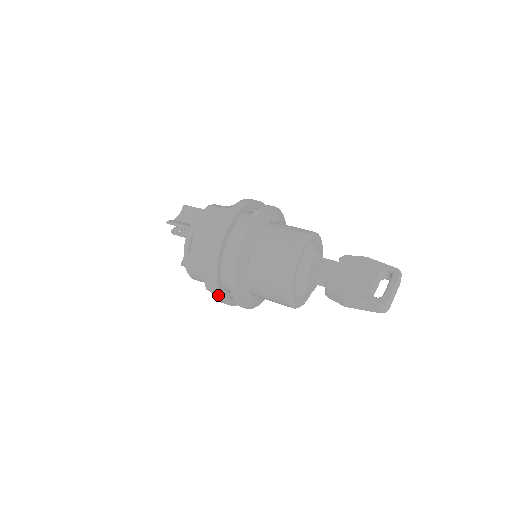
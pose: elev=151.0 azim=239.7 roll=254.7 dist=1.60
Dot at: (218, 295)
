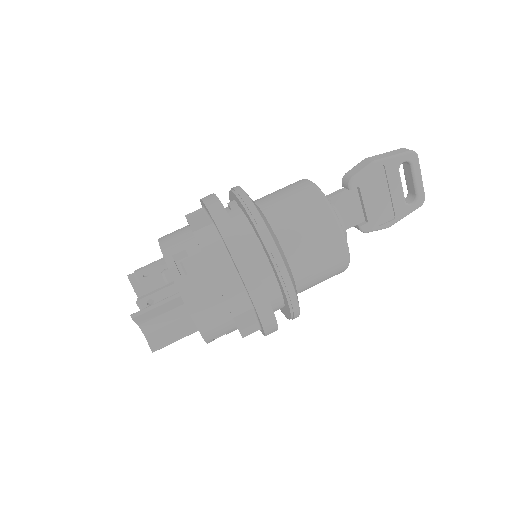
Dot at: occluded
